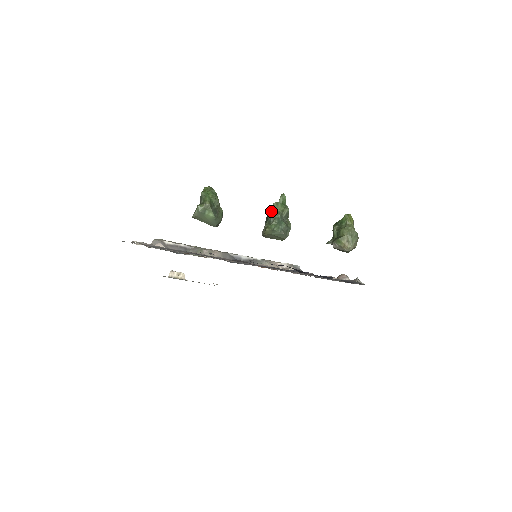
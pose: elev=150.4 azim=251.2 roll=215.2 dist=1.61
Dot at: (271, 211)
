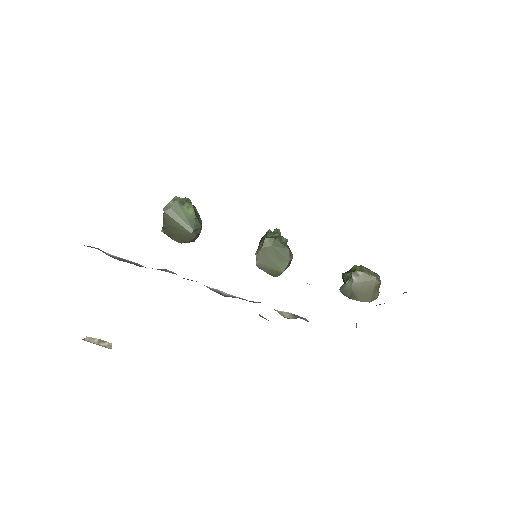
Dot at: (267, 232)
